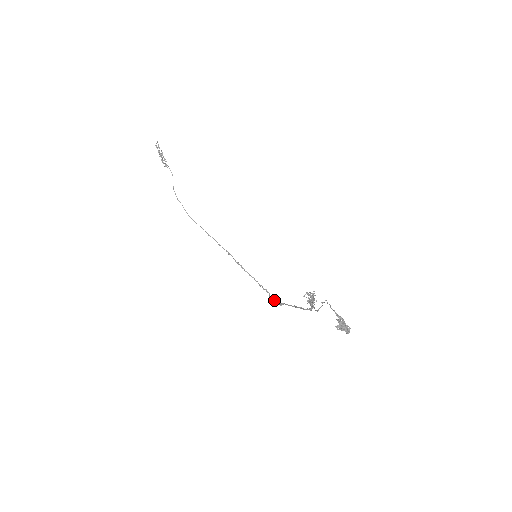
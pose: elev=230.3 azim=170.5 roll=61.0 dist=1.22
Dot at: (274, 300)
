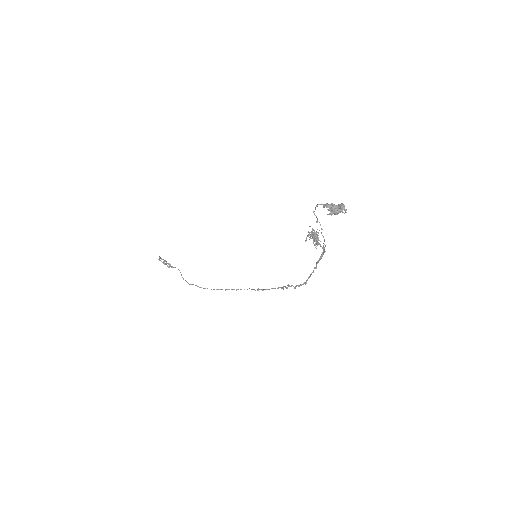
Dot at: occluded
